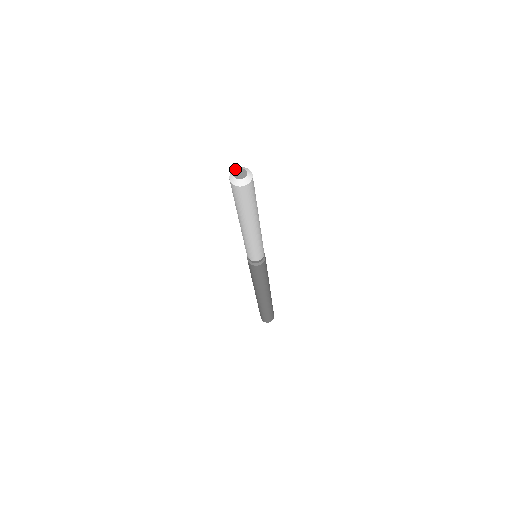
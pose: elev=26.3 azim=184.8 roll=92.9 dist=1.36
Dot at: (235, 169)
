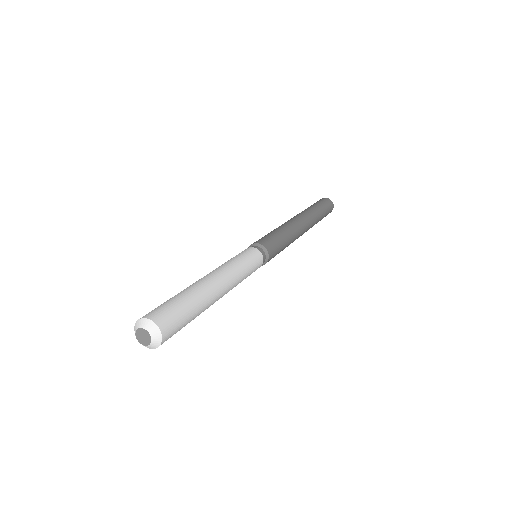
Dot at: occluded
